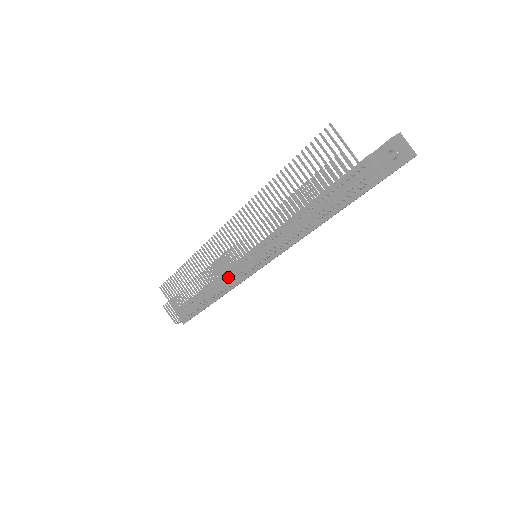
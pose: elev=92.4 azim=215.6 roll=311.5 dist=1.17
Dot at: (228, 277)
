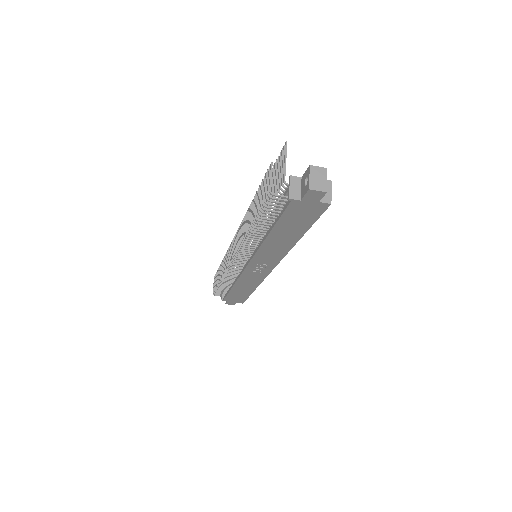
Dot at: (229, 260)
